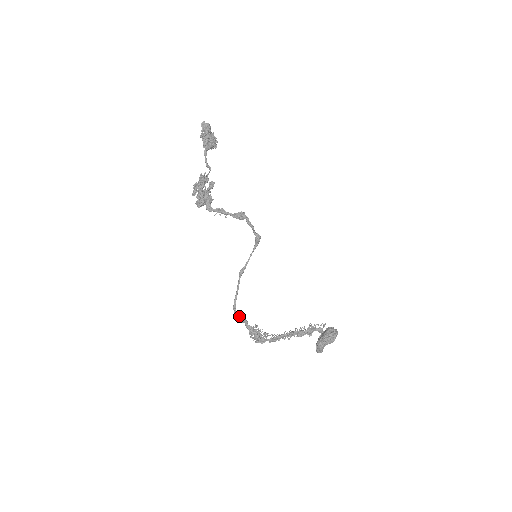
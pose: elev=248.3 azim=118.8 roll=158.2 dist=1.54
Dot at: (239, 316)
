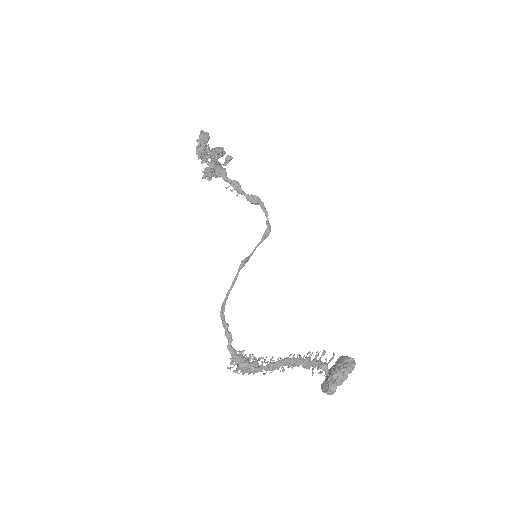
Dot at: (228, 324)
